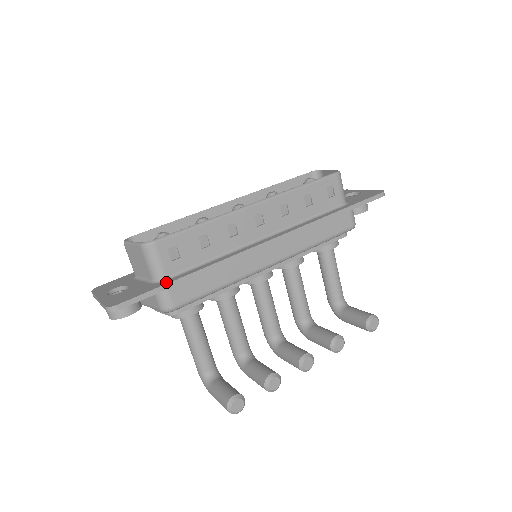
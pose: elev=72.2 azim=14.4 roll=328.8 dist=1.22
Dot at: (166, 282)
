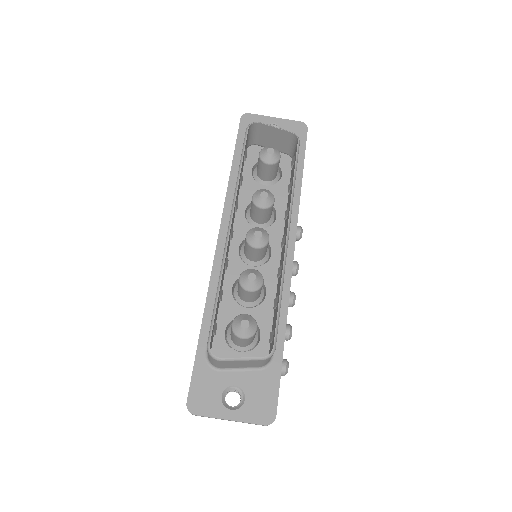
Dot at: (278, 362)
